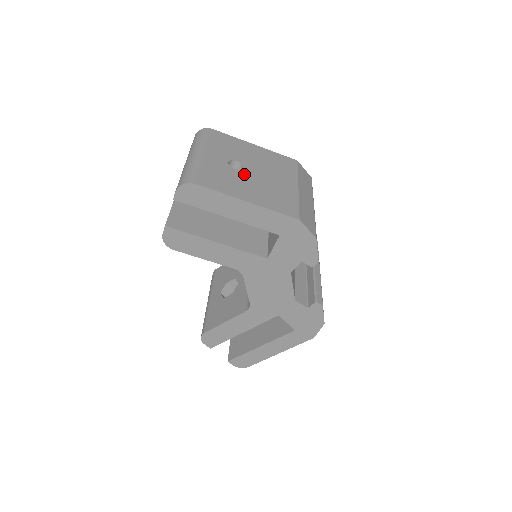
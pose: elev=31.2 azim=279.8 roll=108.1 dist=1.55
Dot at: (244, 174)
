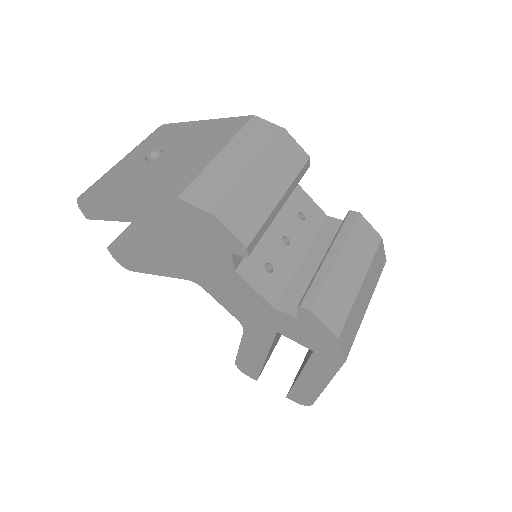
Dot at: (153, 163)
